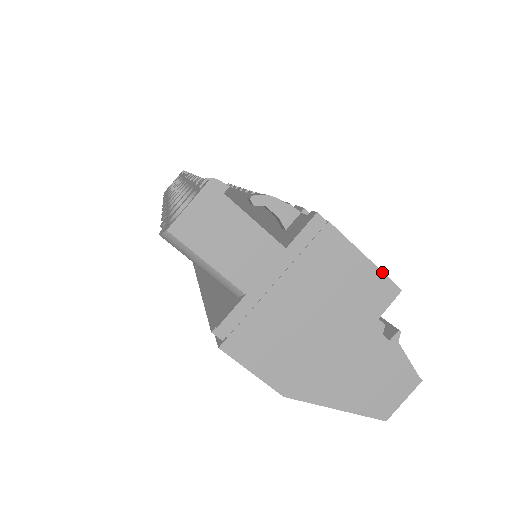
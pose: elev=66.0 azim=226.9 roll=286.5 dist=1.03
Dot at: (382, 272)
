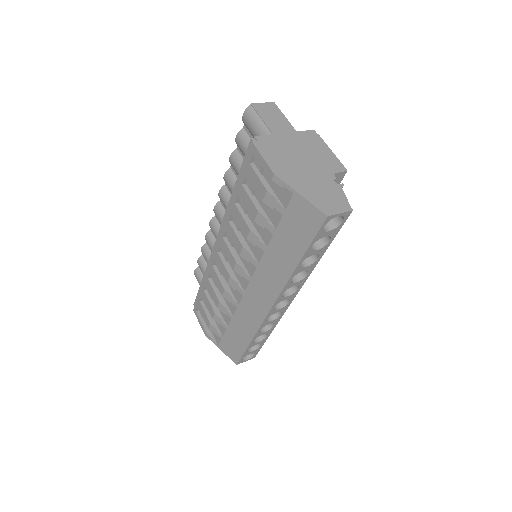
Dot at: (339, 160)
